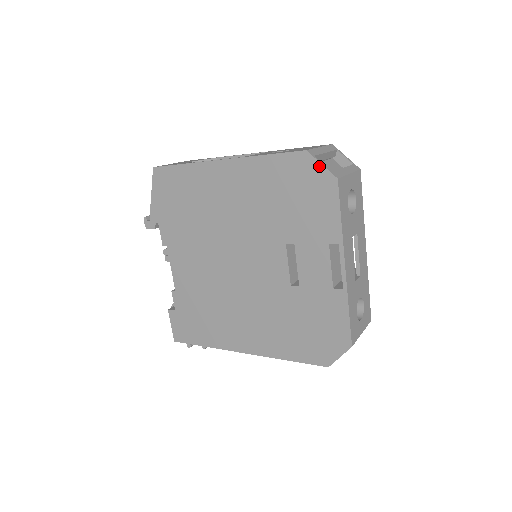
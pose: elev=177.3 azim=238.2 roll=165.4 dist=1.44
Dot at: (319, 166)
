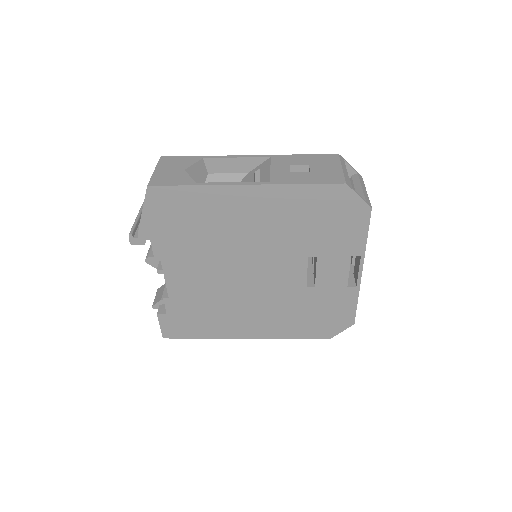
Dot at: (356, 197)
